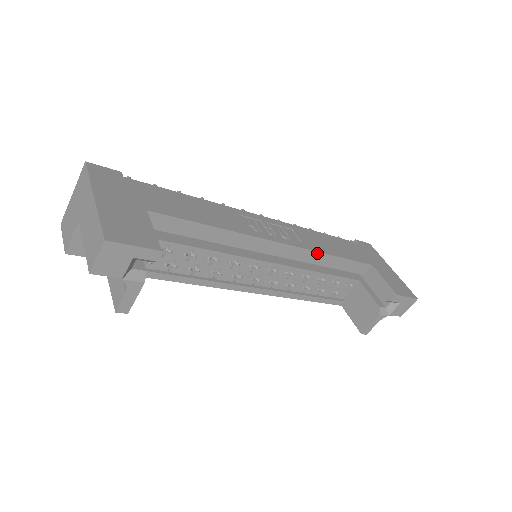
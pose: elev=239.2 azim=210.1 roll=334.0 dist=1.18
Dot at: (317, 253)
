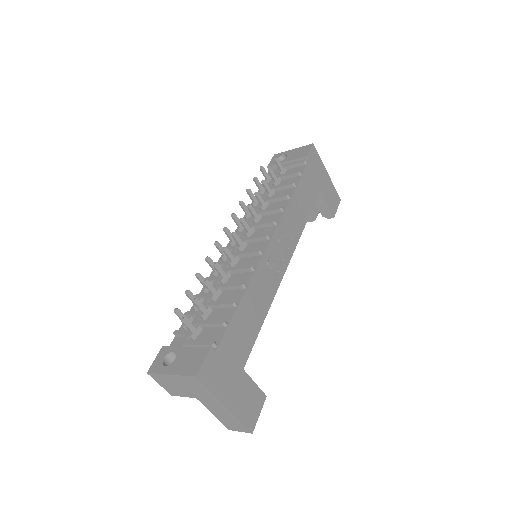
Dot at: (299, 236)
